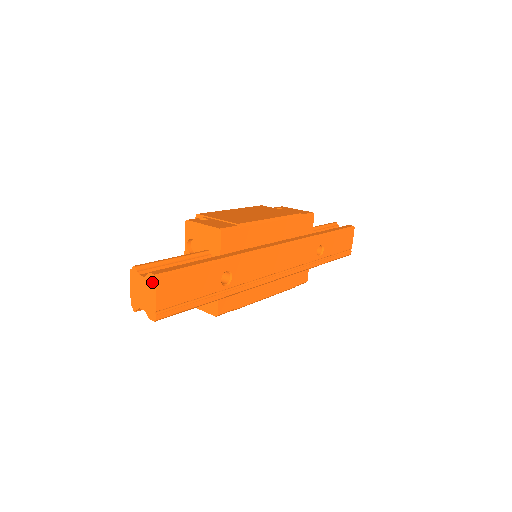
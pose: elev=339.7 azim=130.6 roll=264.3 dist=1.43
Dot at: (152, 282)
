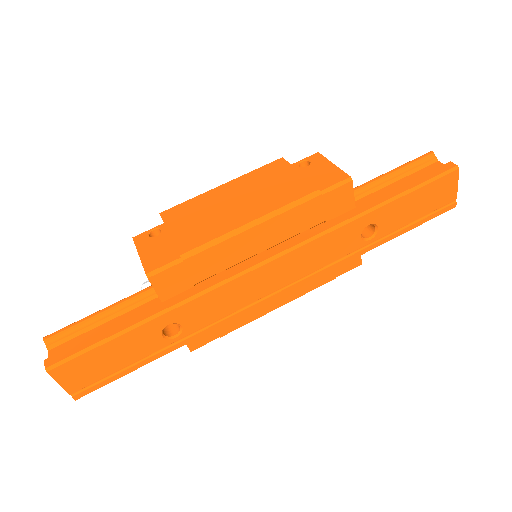
Dot at: (50, 371)
